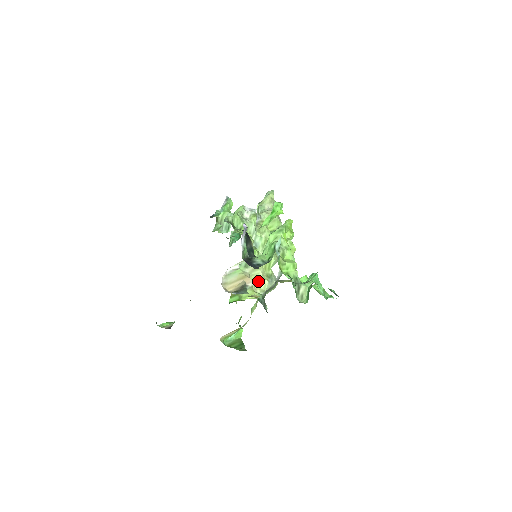
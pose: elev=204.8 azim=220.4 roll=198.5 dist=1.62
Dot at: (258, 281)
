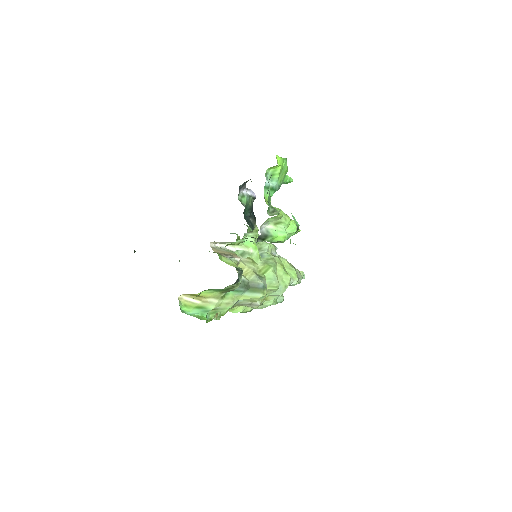
Dot at: (246, 271)
